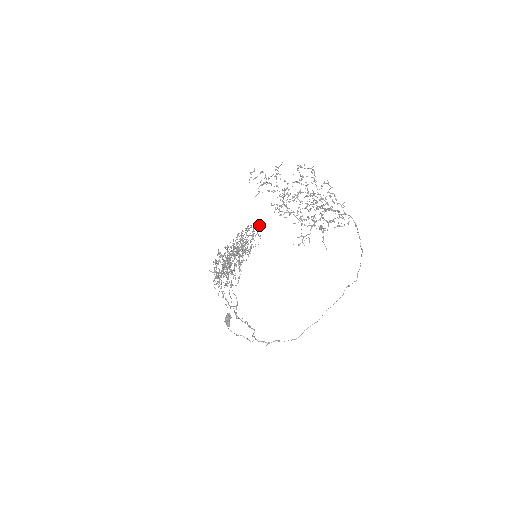
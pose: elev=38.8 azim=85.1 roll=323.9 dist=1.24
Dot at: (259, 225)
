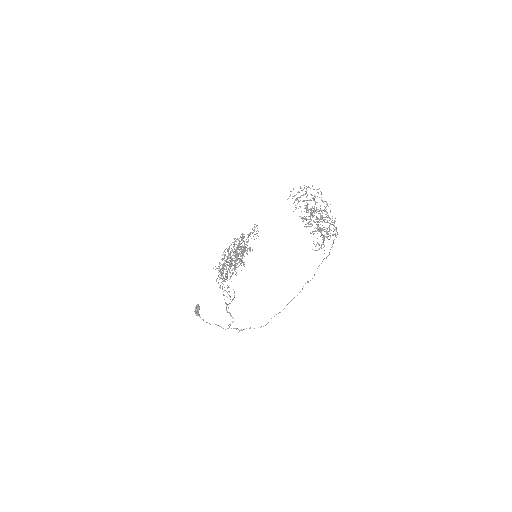
Dot at: occluded
